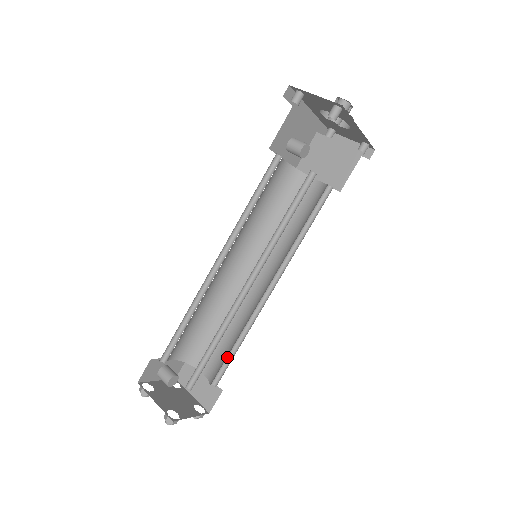
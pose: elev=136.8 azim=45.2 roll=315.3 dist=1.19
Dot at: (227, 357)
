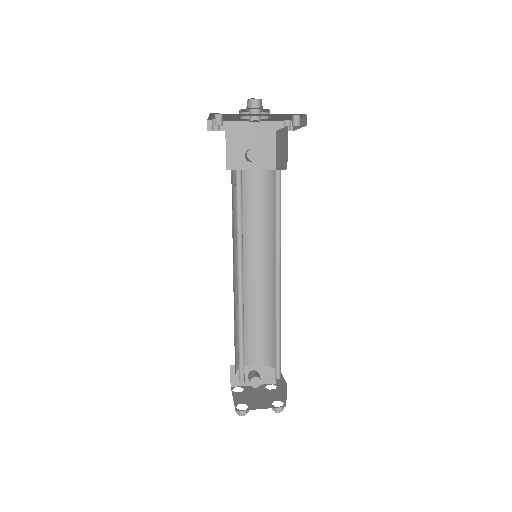
Dot at: (278, 351)
